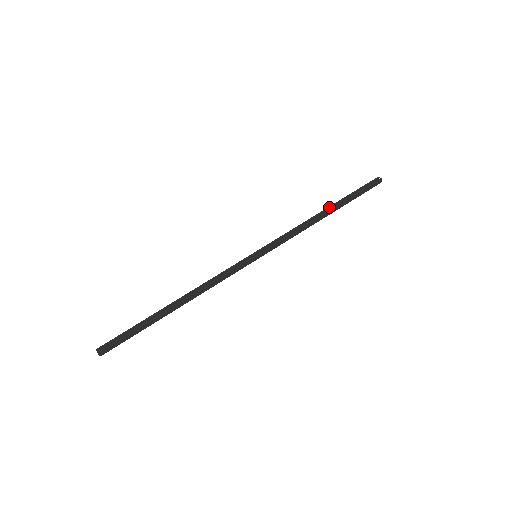
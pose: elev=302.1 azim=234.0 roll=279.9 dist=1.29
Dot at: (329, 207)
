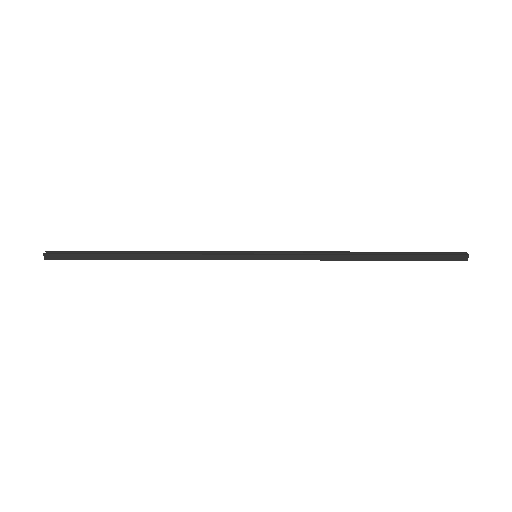
Dot at: (377, 252)
